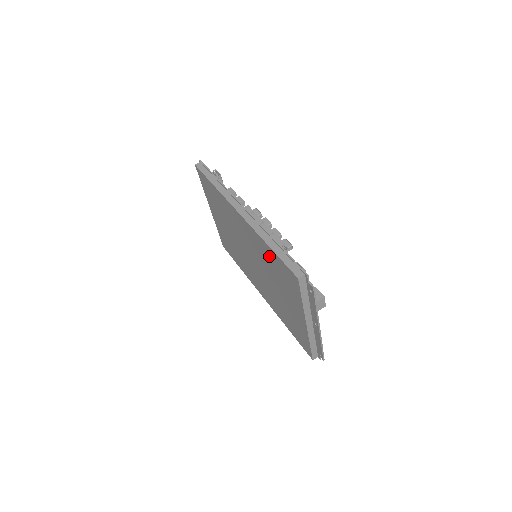
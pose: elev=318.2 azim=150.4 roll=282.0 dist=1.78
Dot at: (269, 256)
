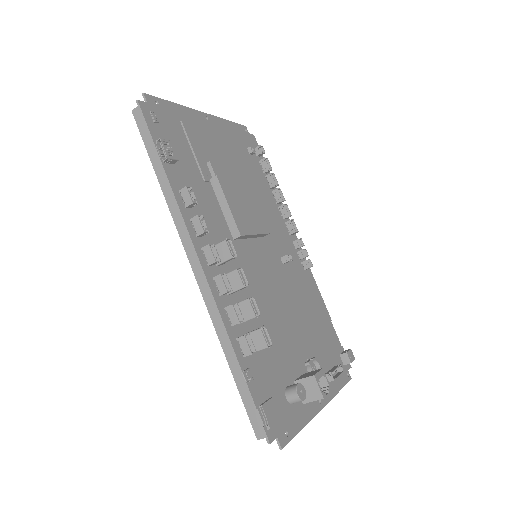
Dot at: occluded
